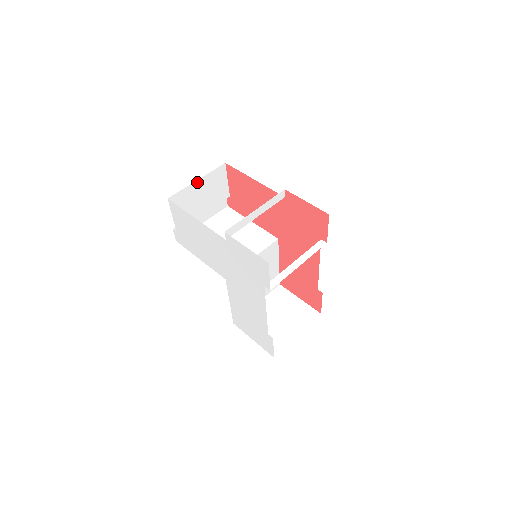
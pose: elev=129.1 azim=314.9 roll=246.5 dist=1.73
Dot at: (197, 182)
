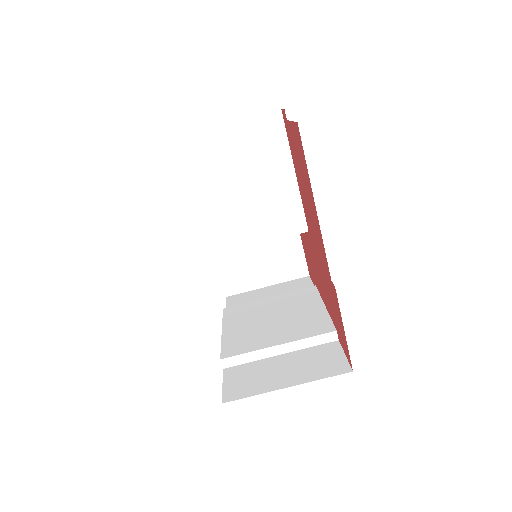
Dot at: occluded
